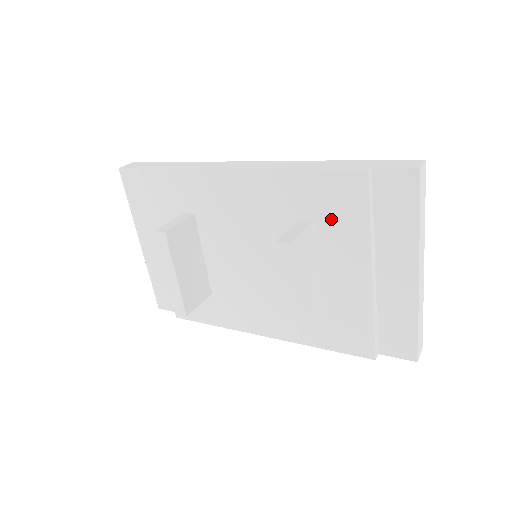
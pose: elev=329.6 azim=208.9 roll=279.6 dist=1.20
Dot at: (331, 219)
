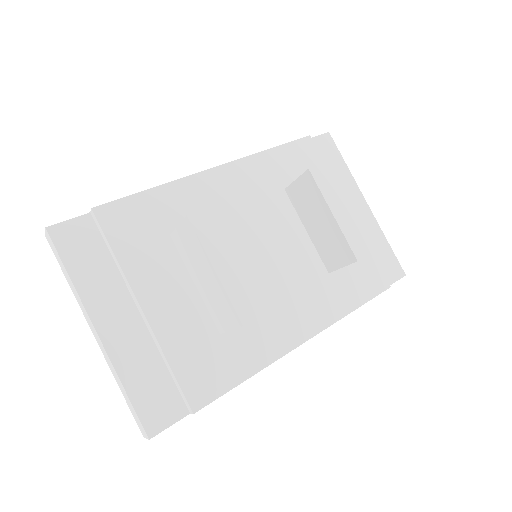
Dot at: occluded
